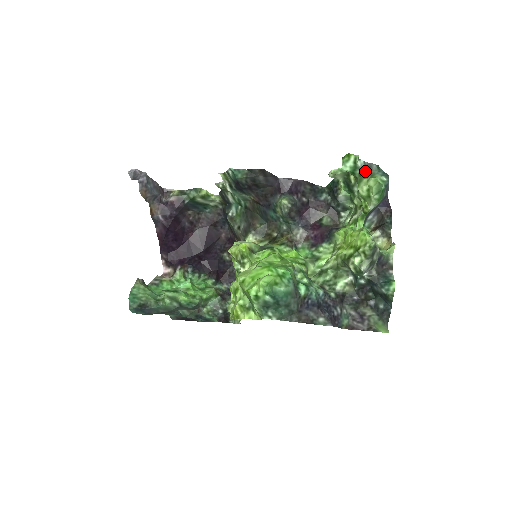
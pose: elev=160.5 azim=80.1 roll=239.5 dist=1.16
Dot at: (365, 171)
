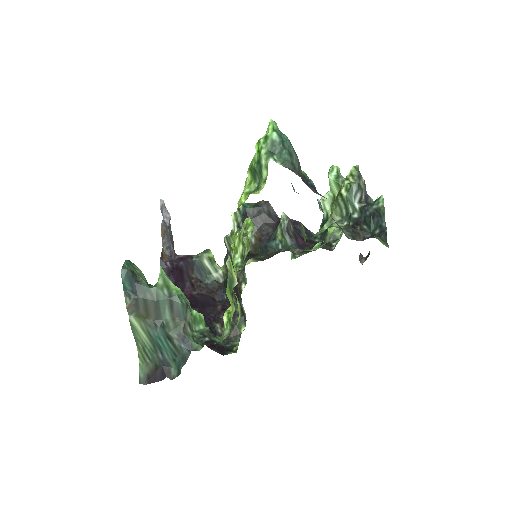
Dot at: occluded
